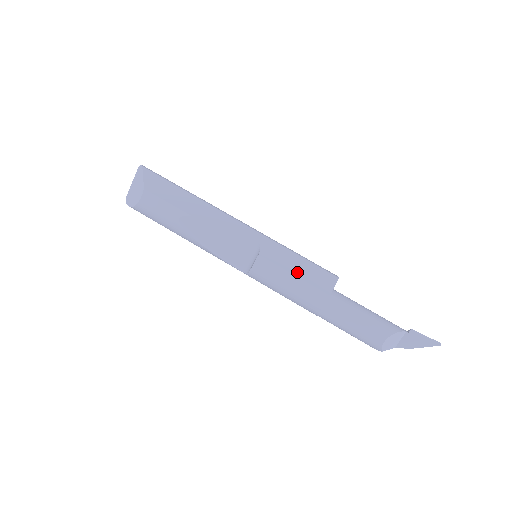
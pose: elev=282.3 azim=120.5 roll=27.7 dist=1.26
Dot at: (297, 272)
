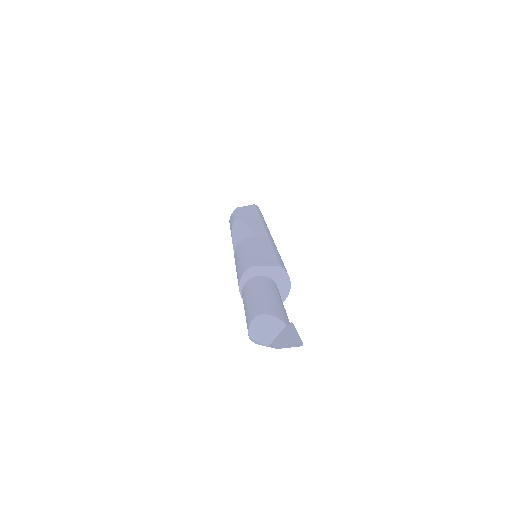
Dot at: (253, 251)
